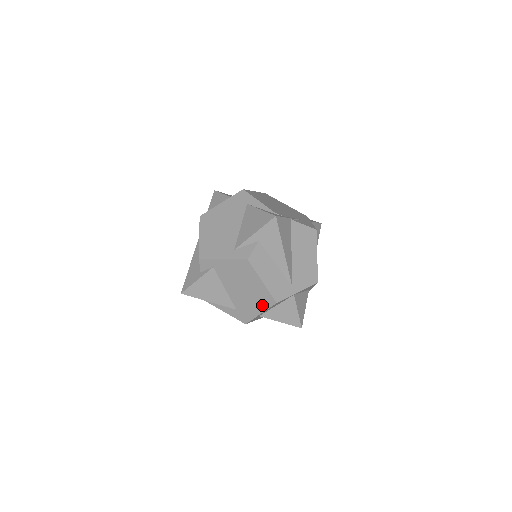
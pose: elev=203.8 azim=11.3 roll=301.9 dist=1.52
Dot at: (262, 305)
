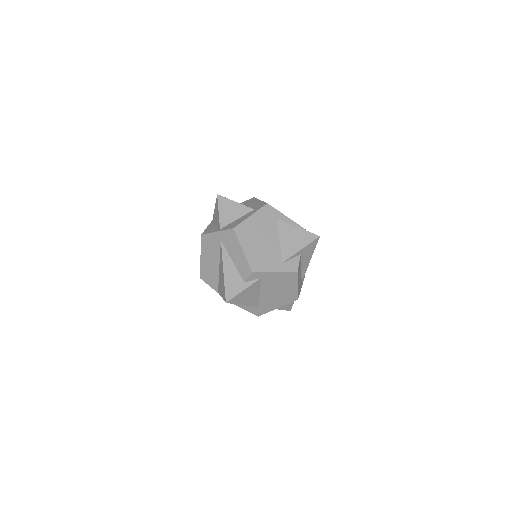
Dot at: (285, 302)
